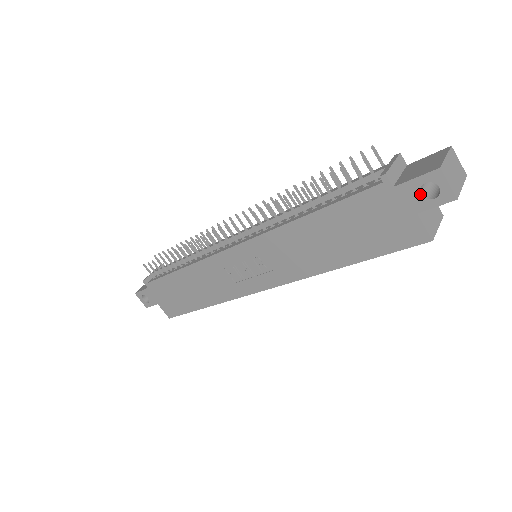
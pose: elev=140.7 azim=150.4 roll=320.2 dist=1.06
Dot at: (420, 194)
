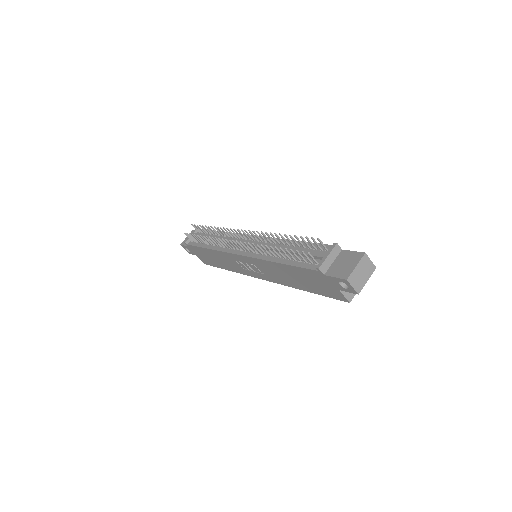
Dot at: (339, 284)
